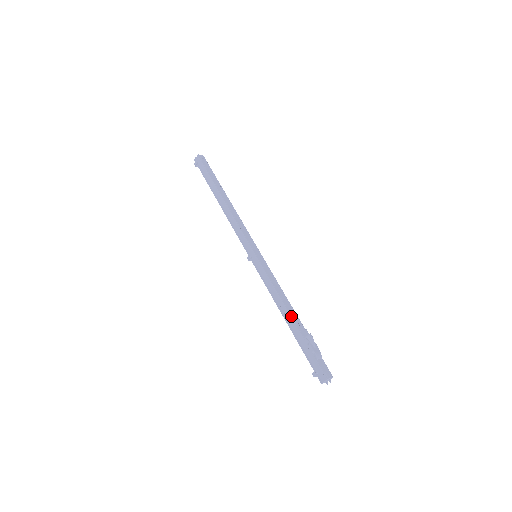
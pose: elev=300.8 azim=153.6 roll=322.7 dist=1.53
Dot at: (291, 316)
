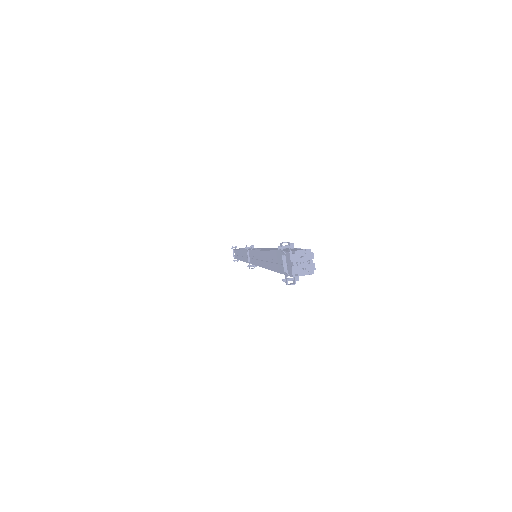
Dot at: occluded
